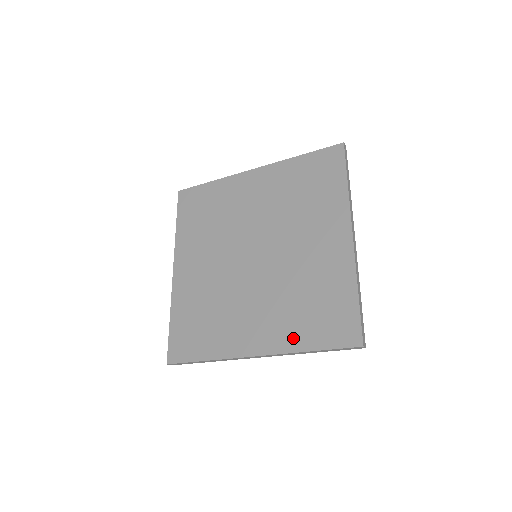
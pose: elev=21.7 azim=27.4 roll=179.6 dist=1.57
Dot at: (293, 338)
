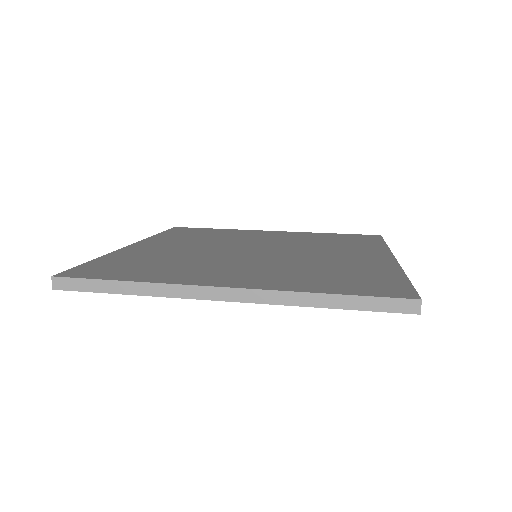
Dot at: (298, 284)
